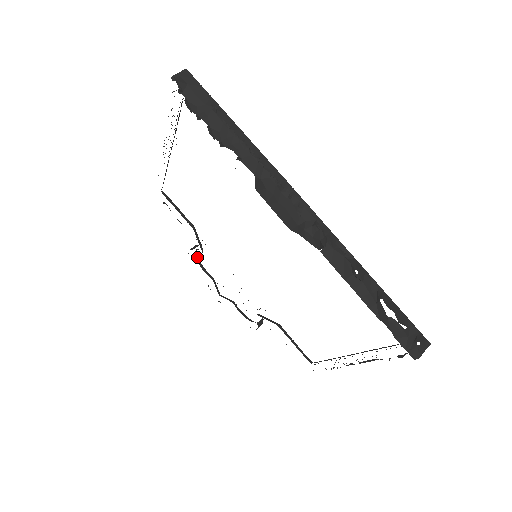
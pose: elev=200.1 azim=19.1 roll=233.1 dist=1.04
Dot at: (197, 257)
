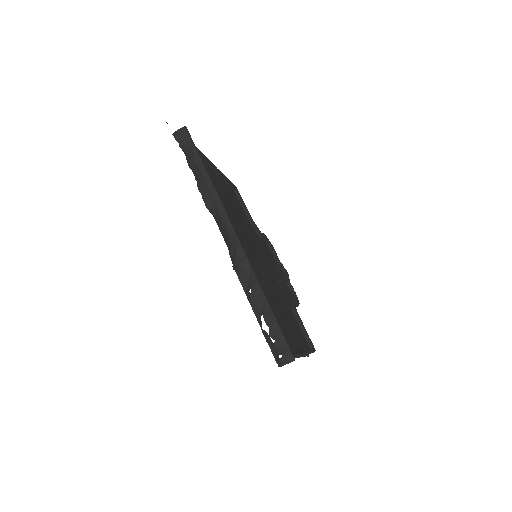
Dot at: (268, 241)
